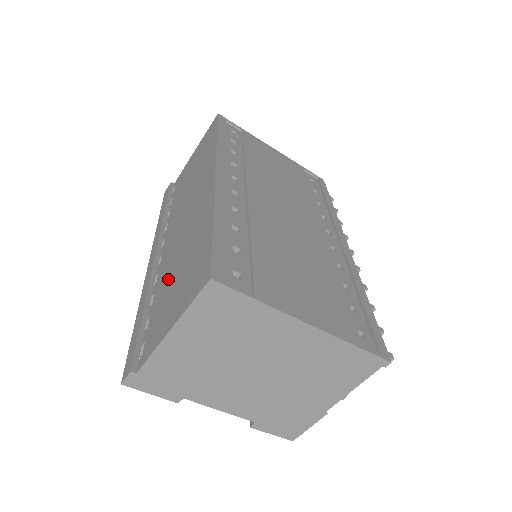
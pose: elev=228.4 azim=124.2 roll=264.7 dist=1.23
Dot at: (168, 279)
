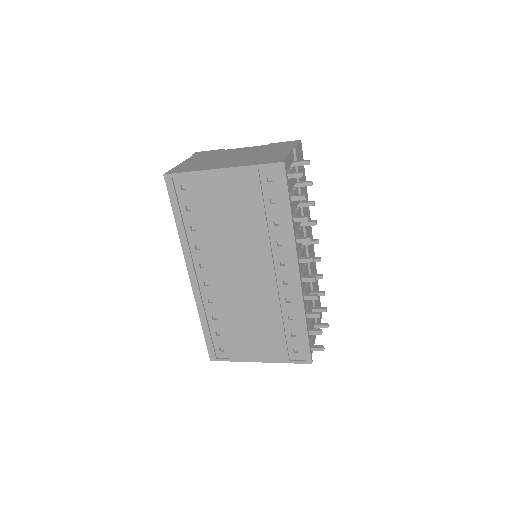
Dot at: occluded
